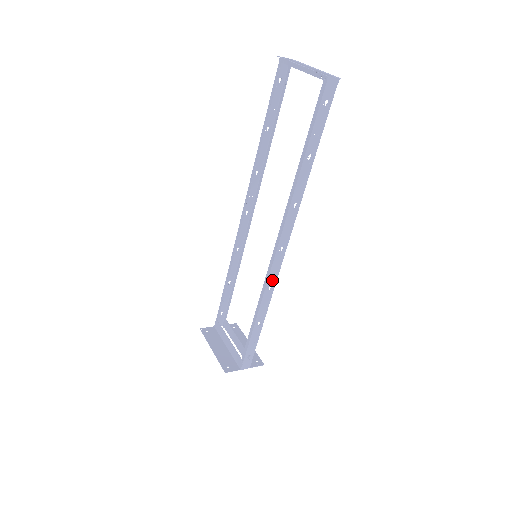
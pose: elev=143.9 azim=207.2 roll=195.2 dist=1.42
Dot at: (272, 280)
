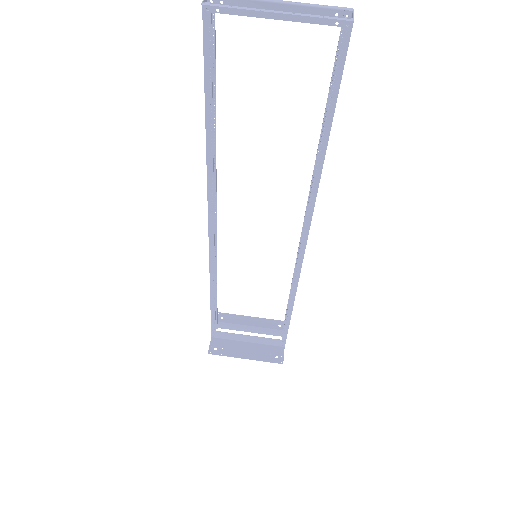
Dot at: occluded
